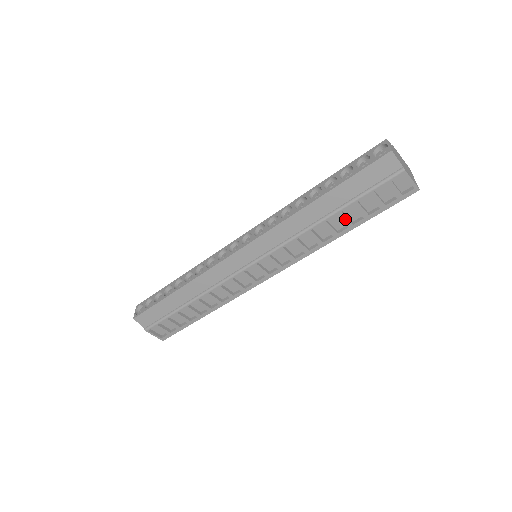
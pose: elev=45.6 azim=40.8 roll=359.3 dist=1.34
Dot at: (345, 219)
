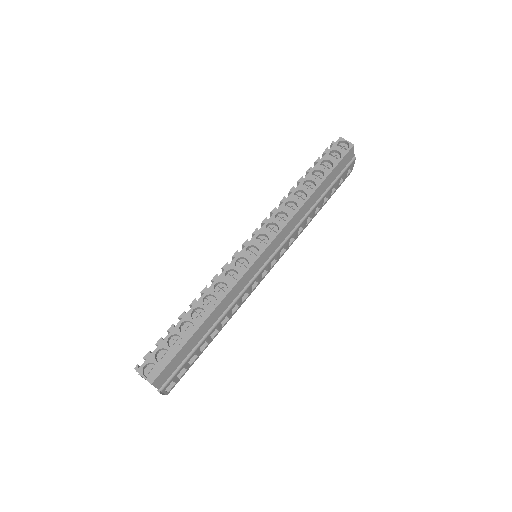
Dot at: (323, 202)
